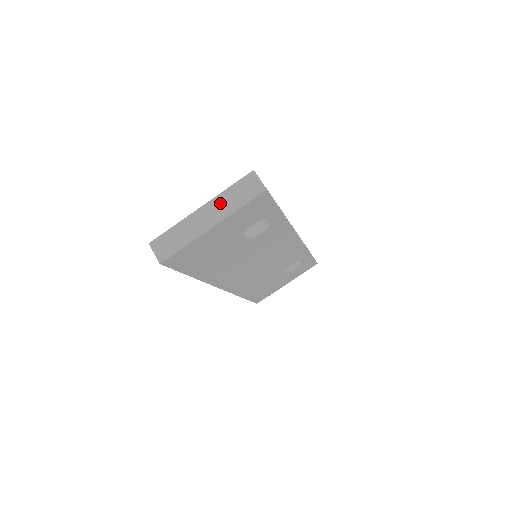
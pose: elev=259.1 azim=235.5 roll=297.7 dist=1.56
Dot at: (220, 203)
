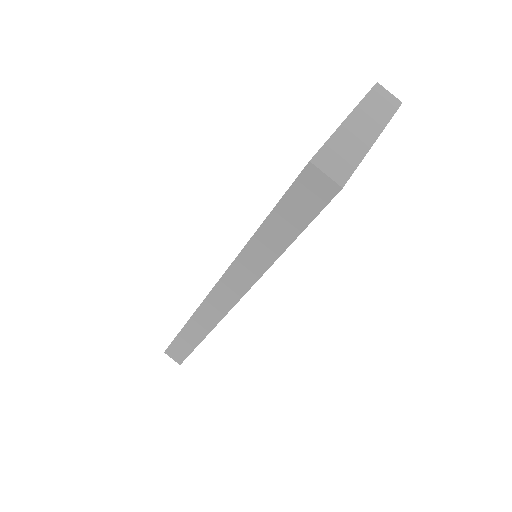
Dot at: (367, 113)
